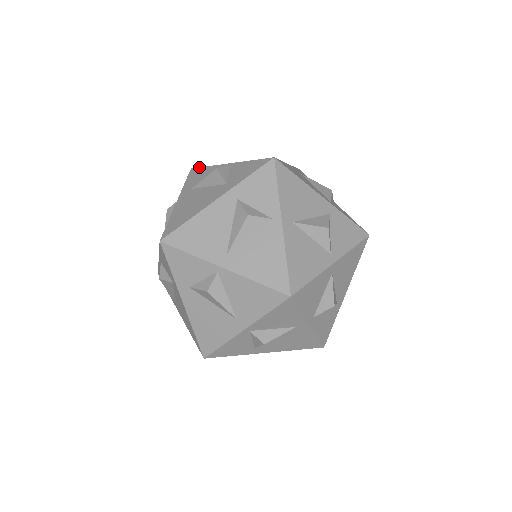
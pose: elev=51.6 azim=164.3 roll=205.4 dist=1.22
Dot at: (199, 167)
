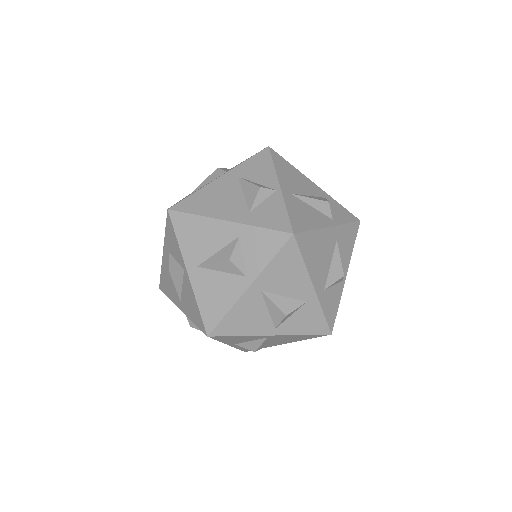
Dot at: (271, 155)
